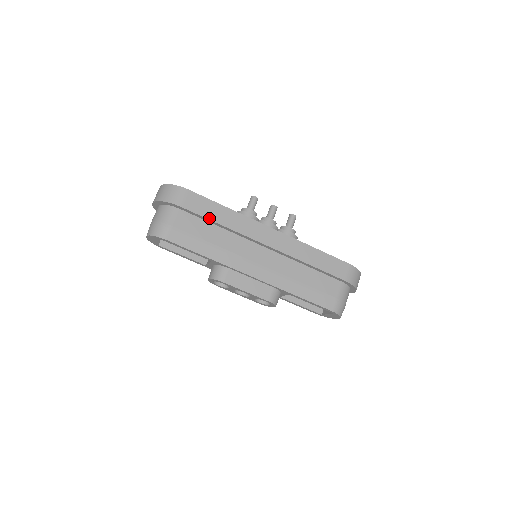
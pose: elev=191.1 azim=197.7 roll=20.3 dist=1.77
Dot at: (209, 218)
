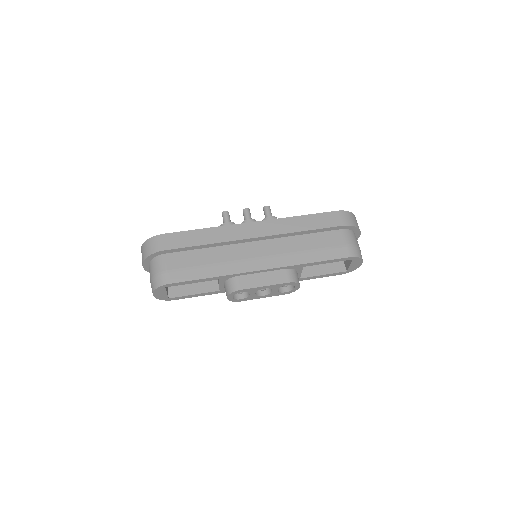
Dot at: (194, 245)
